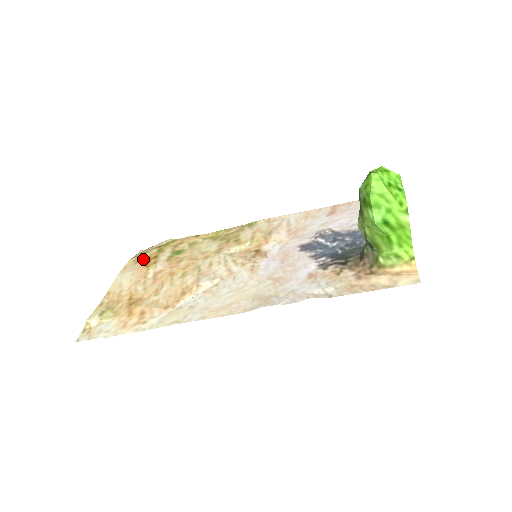
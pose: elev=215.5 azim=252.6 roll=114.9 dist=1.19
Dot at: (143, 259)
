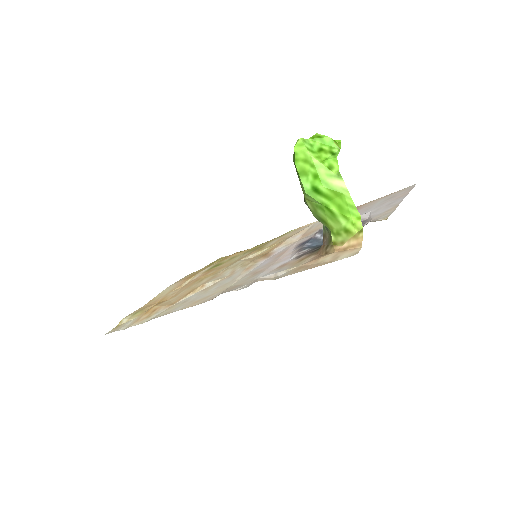
Dot at: occluded
